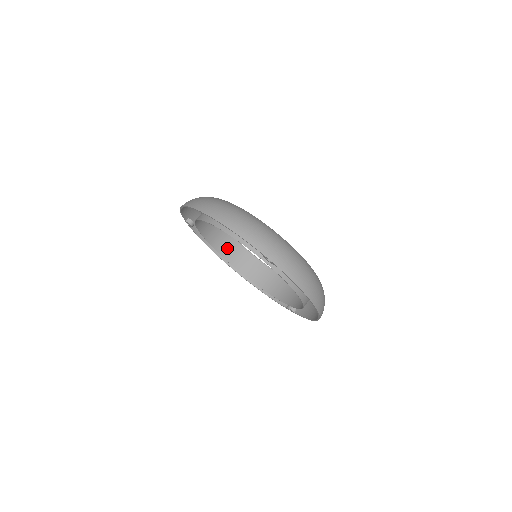
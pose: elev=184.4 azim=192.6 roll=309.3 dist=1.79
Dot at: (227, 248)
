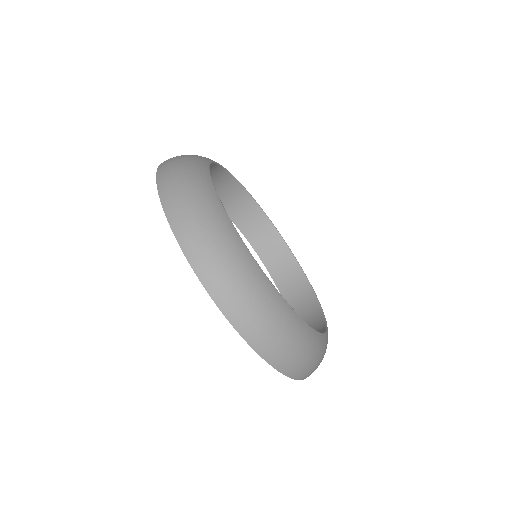
Dot at: (284, 274)
